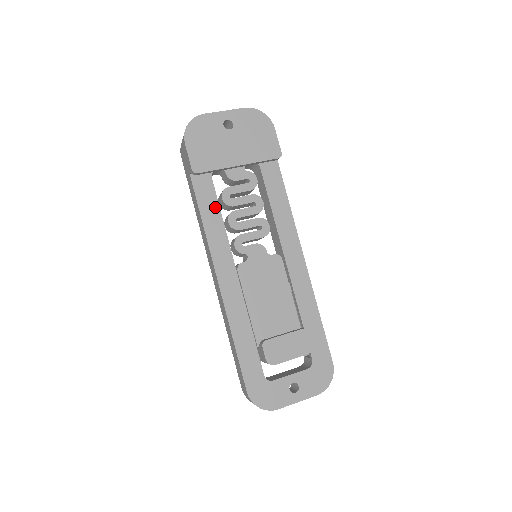
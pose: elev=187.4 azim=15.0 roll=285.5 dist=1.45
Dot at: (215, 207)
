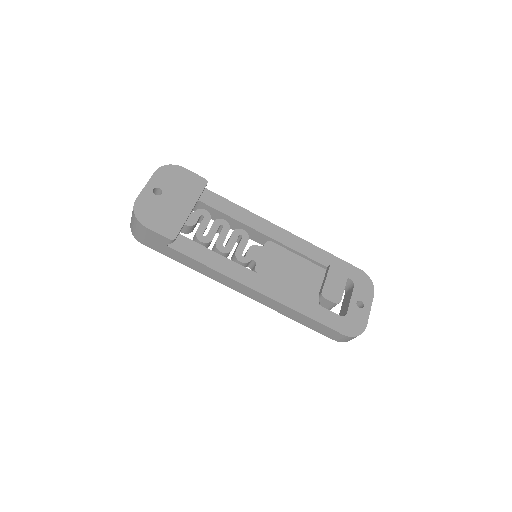
Dot at: (204, 250)
